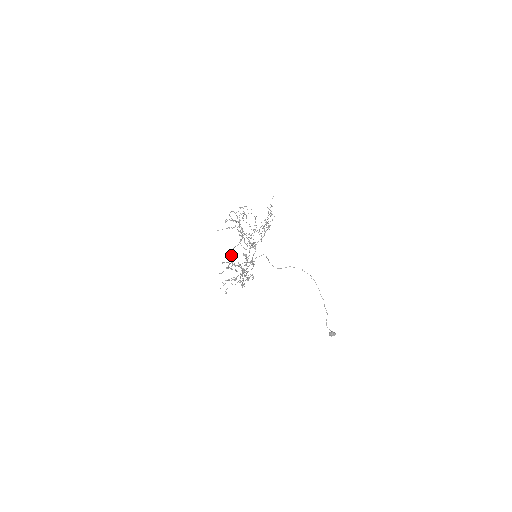
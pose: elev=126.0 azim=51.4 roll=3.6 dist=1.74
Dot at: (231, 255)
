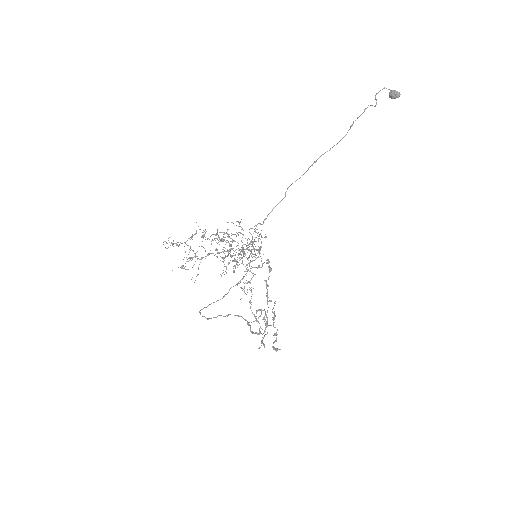
Dot at: occluded
